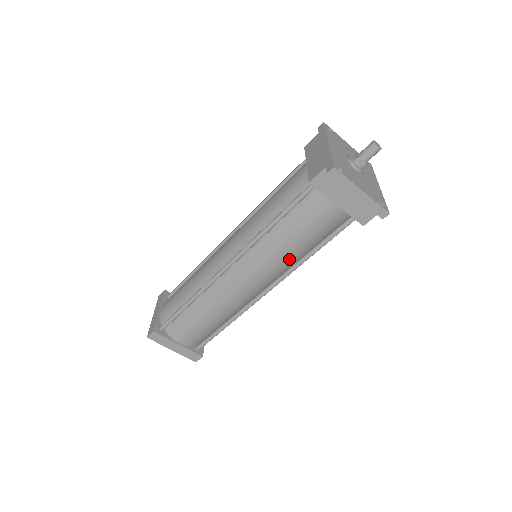
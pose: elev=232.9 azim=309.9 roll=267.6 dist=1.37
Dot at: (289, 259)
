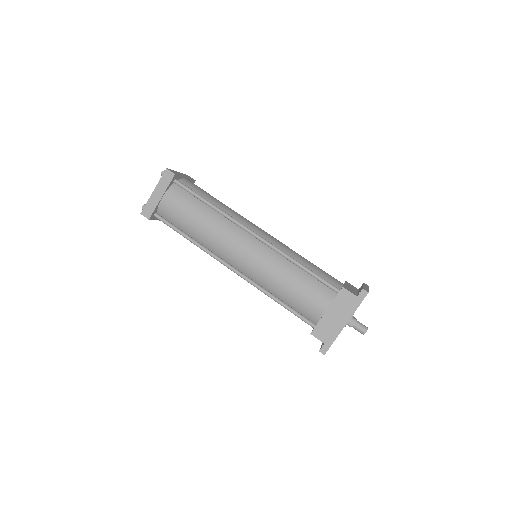
Dot at: occluded
